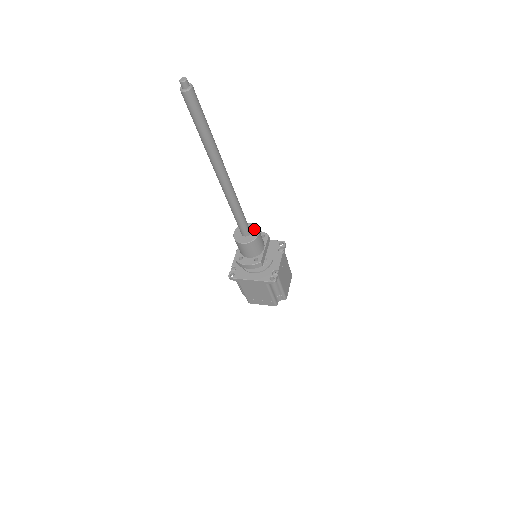
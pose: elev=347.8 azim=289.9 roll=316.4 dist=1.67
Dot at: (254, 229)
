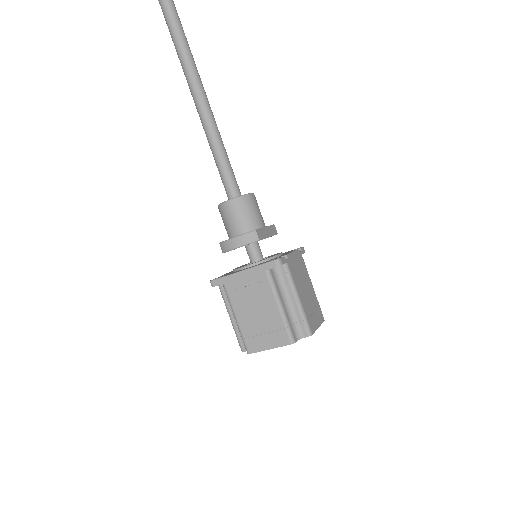
Dot at: occluded
